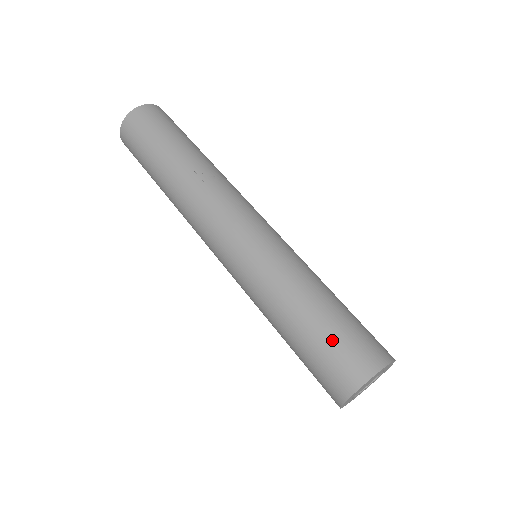
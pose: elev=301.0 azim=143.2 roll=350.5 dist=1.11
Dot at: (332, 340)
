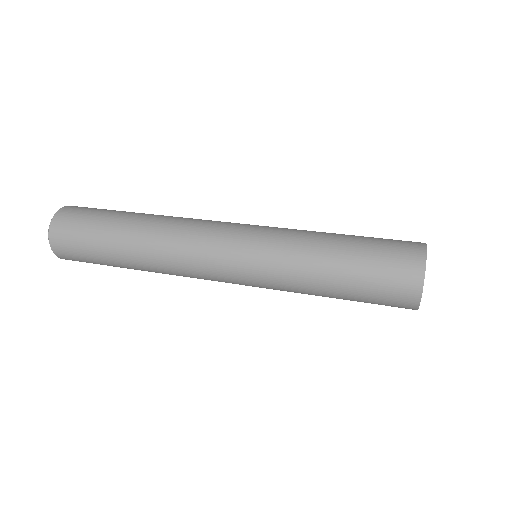
Dot at: (378, 238)
